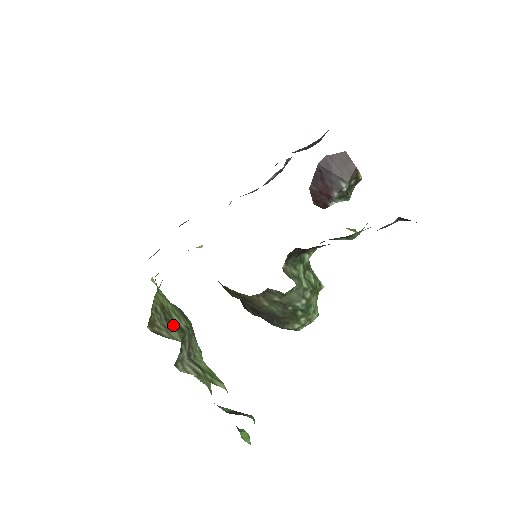
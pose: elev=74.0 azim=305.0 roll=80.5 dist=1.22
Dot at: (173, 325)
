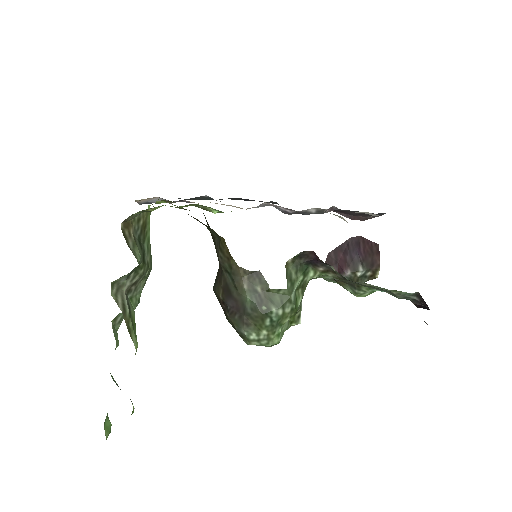
Dot at: (141, 247)
